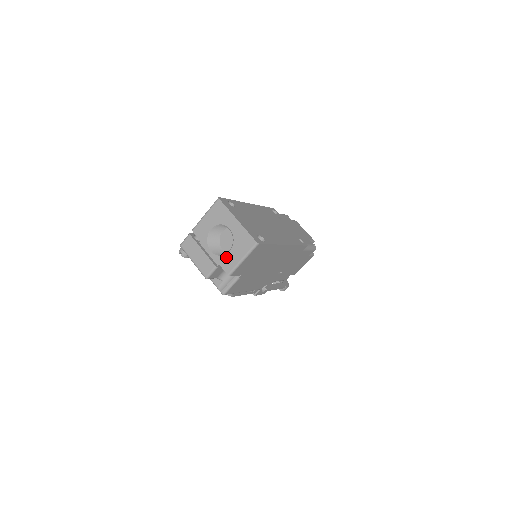
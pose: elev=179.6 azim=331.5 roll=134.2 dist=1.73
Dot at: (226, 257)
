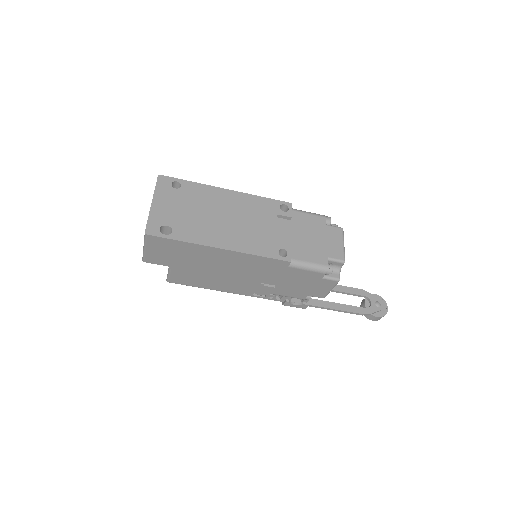
Dot at: occluded
